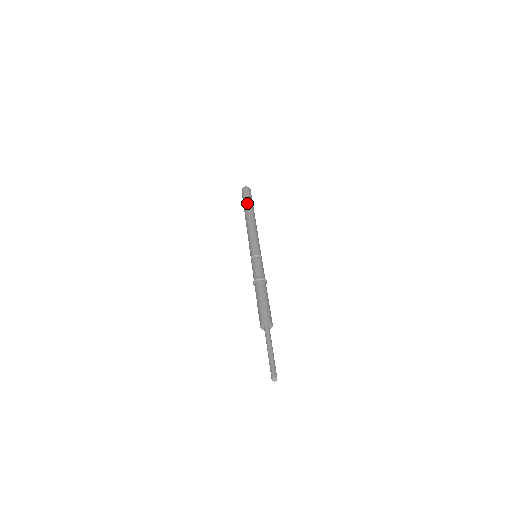
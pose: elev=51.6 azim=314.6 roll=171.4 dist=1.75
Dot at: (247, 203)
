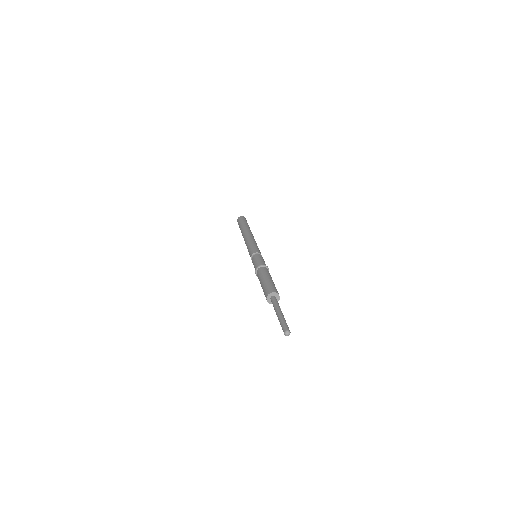
Dot at: (245, 224)
